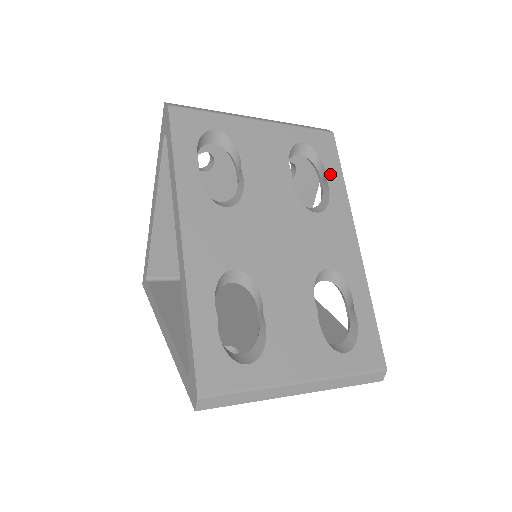
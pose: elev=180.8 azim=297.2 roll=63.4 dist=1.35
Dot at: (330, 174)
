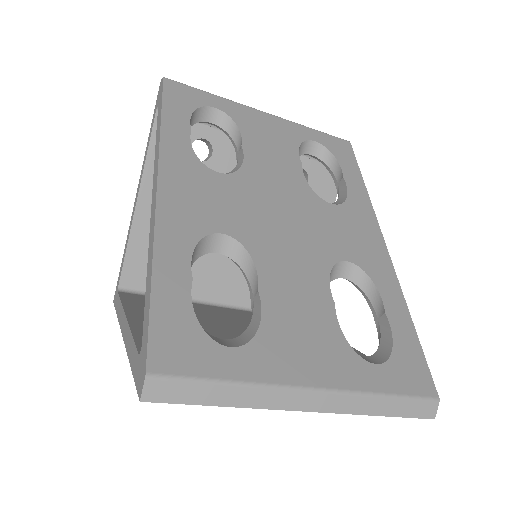
Dot at: (347, 174)
